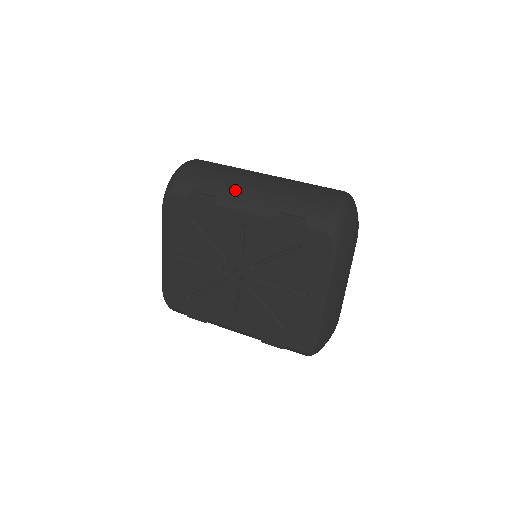
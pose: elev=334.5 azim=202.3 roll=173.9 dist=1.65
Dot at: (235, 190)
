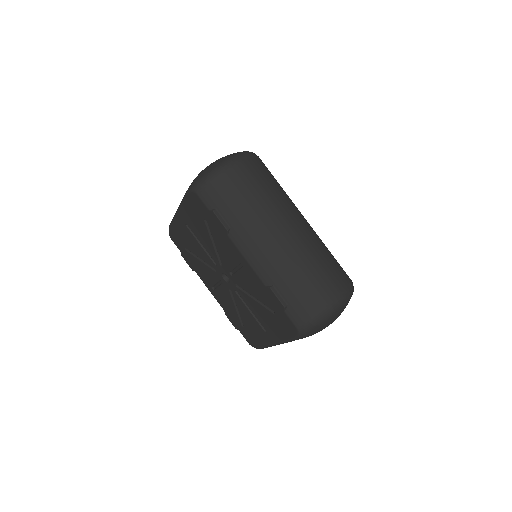
Dot at: (250, 236)
